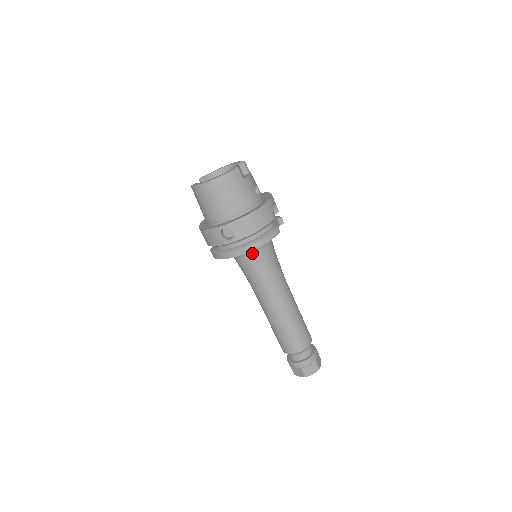
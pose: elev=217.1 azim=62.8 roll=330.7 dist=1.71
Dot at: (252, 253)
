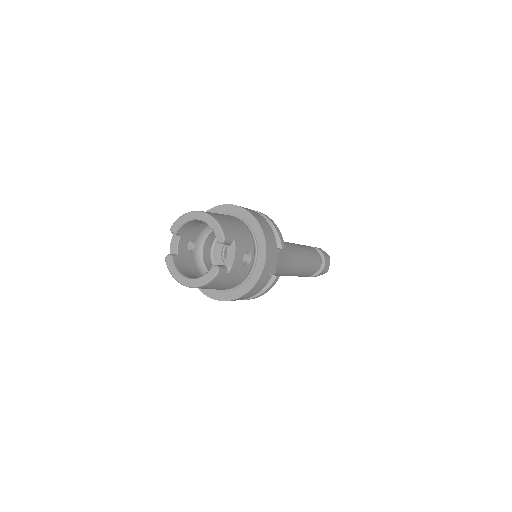
Dot at: occluded
